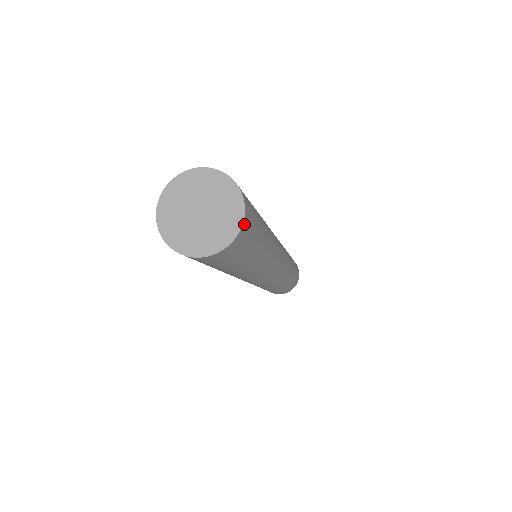
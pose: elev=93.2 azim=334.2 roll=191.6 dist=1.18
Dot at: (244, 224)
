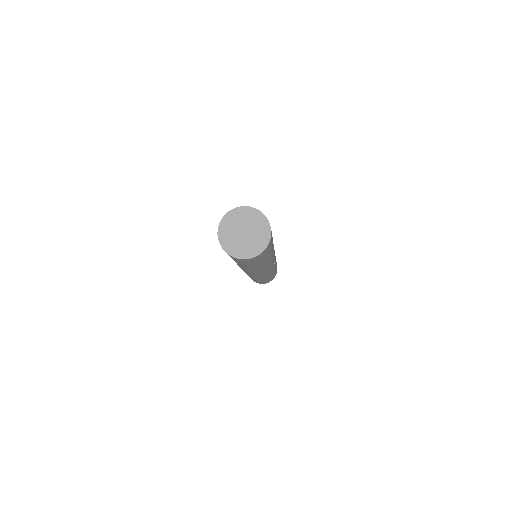
Dot at: (261, 254)
